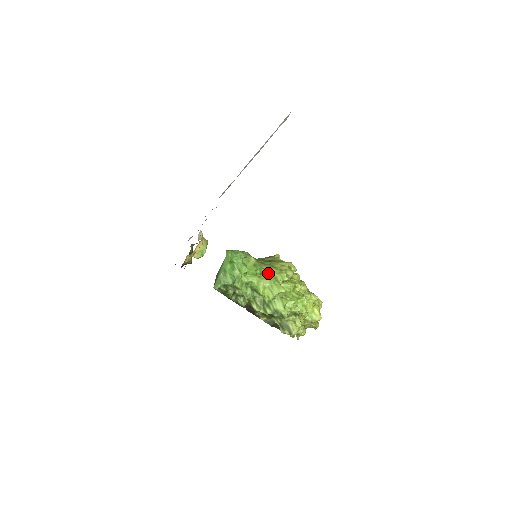
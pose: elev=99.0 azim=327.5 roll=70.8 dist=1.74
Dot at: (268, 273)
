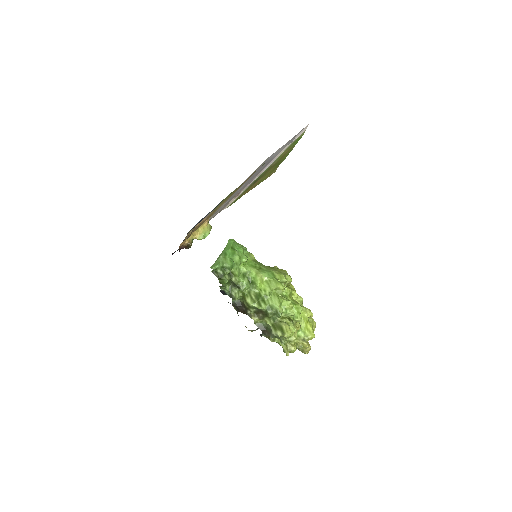
Dot at: (267, 269)
